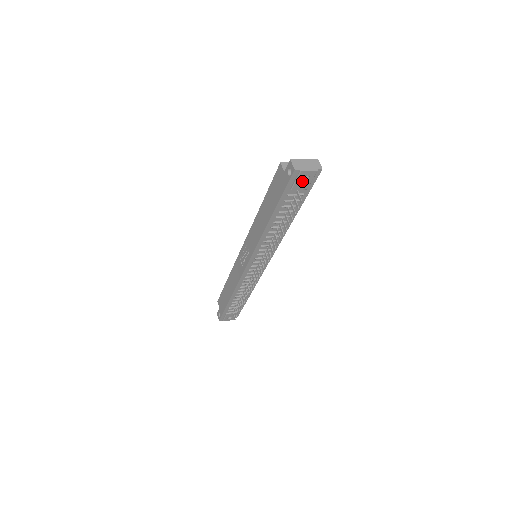
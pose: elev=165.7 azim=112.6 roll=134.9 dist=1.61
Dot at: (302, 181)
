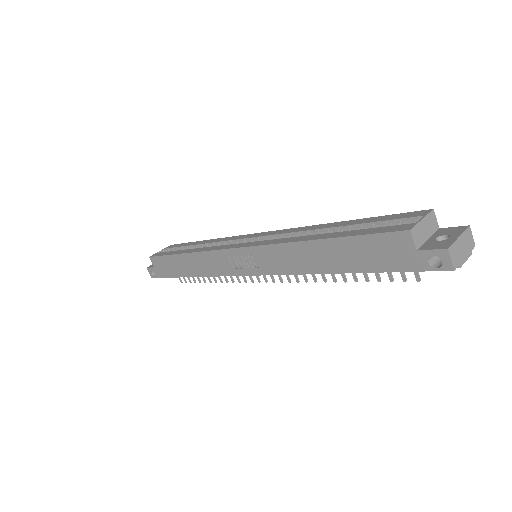
Dot at: occluded
